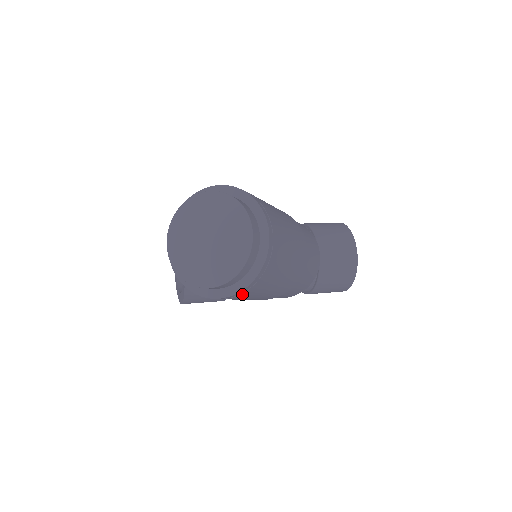
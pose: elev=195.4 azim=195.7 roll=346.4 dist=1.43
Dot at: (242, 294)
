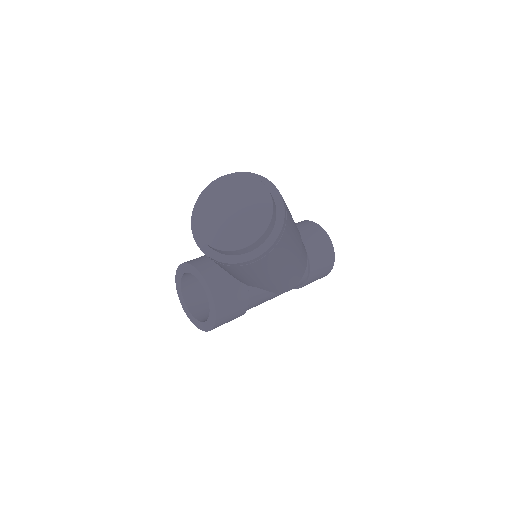
Dot at: (278, 245)
